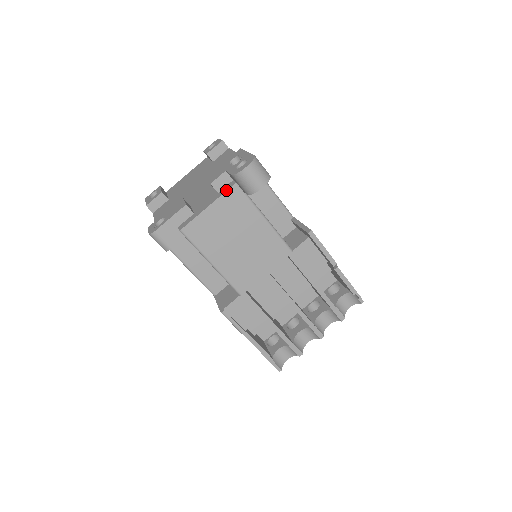
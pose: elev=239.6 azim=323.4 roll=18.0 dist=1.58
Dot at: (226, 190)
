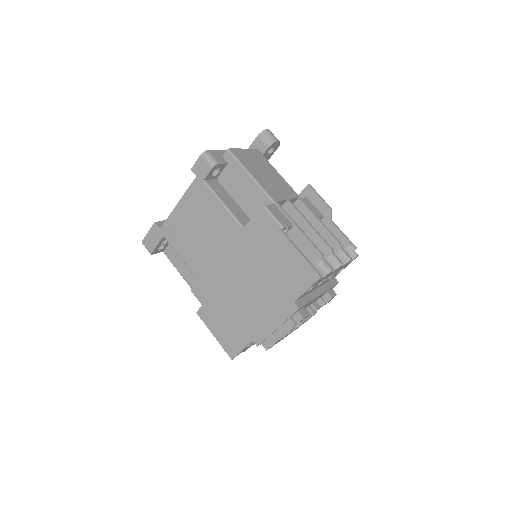
Dot at: (252, 149)
